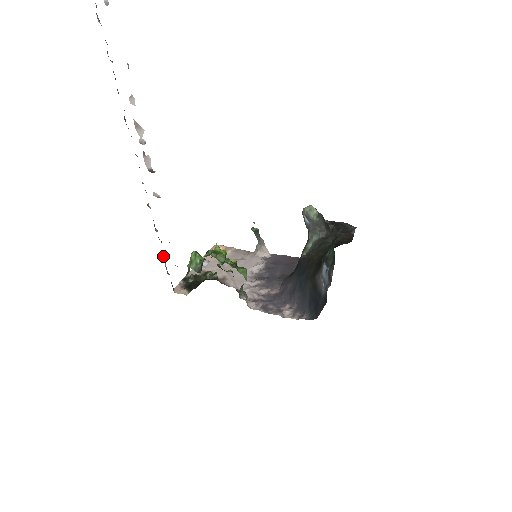
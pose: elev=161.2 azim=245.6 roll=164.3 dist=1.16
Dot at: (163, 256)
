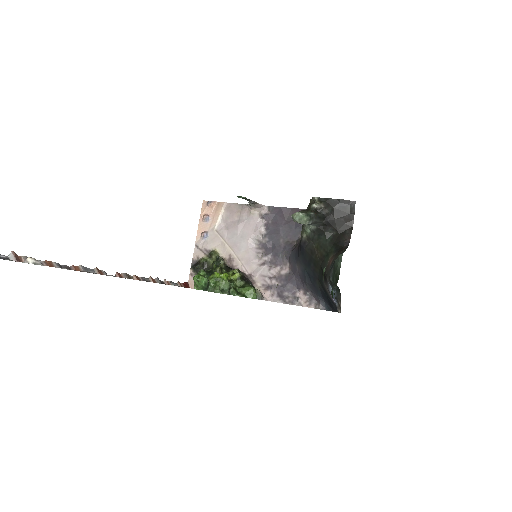
Dot at: (167, 281)
